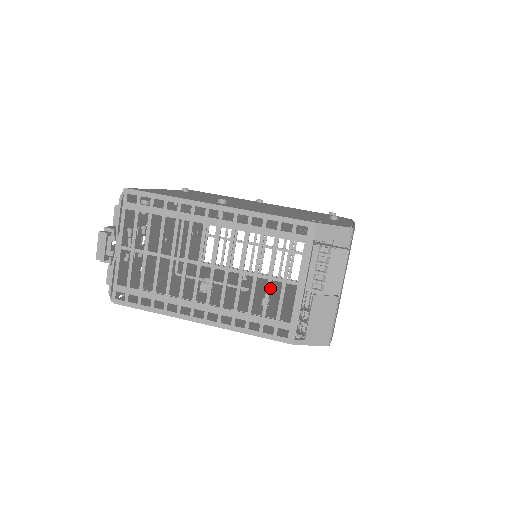
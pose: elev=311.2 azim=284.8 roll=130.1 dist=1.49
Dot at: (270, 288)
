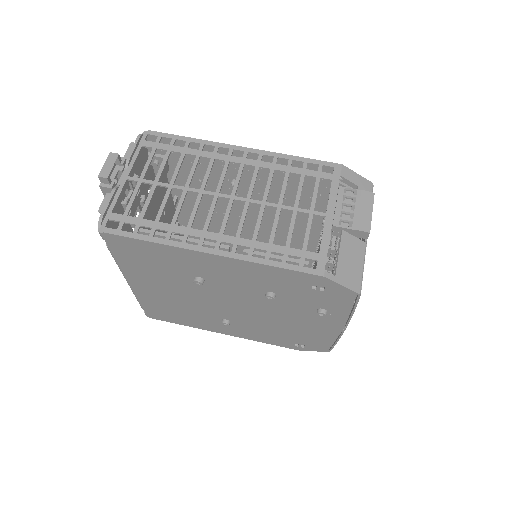
Dot at: occluded
